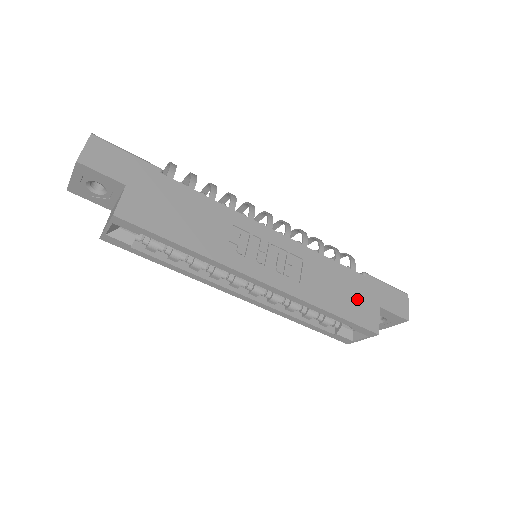
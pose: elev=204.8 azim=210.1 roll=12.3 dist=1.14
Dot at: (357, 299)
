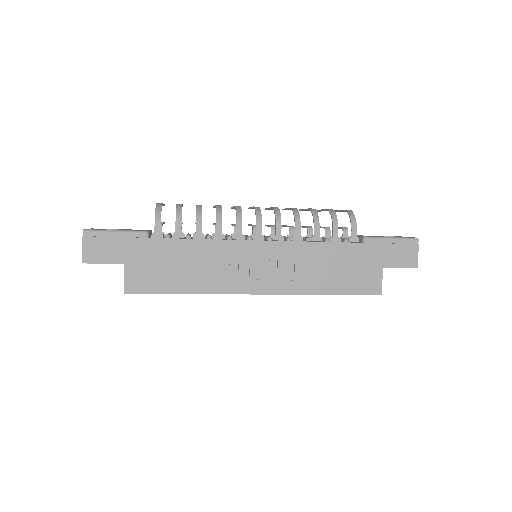
Dot at: (356, 270)
